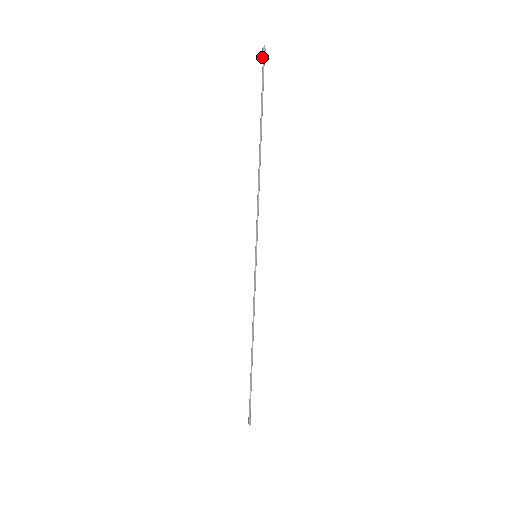
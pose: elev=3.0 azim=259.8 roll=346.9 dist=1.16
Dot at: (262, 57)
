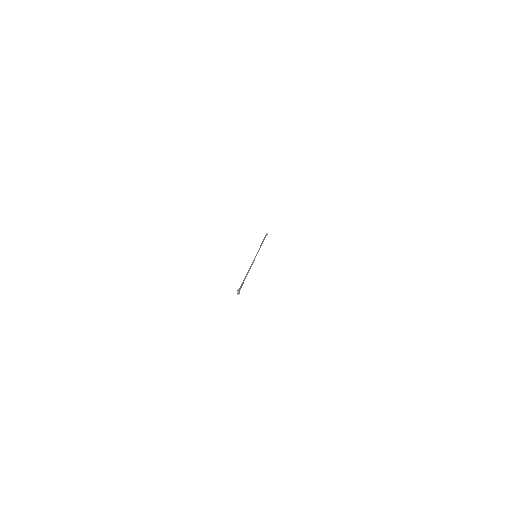
Dot at: occluded
